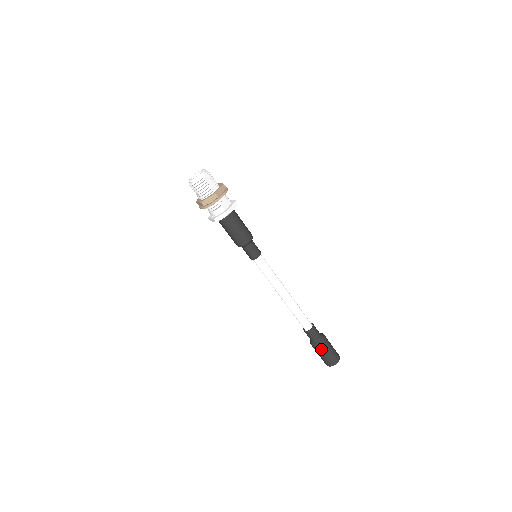
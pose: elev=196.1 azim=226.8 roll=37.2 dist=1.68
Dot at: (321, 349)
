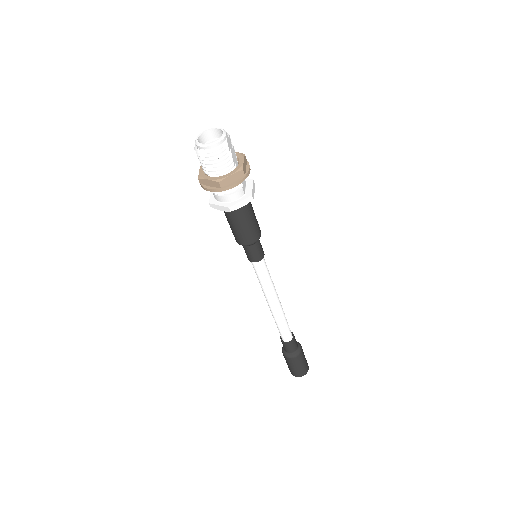
Dot at: (298, 360)
